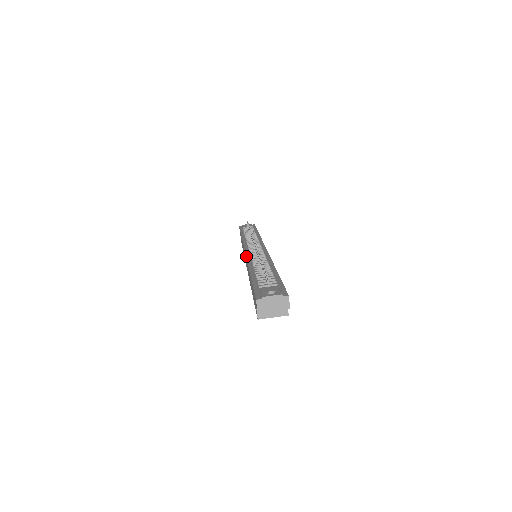
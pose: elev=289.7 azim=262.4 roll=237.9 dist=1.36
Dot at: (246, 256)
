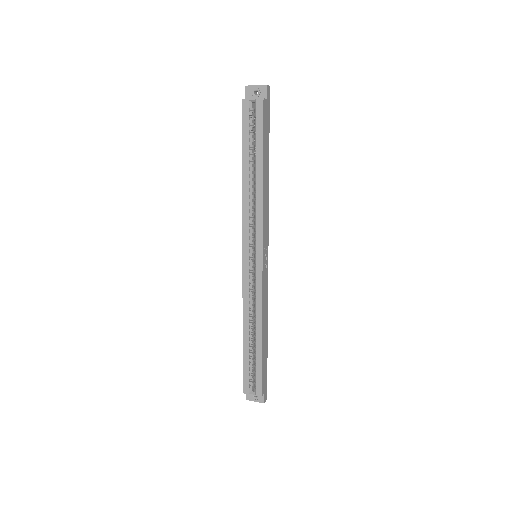
Dot at: occluded
